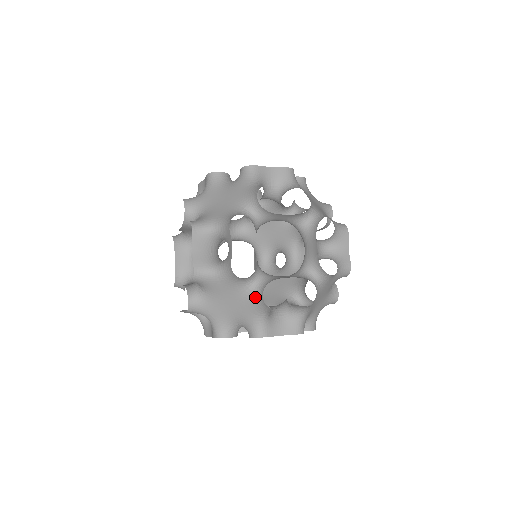
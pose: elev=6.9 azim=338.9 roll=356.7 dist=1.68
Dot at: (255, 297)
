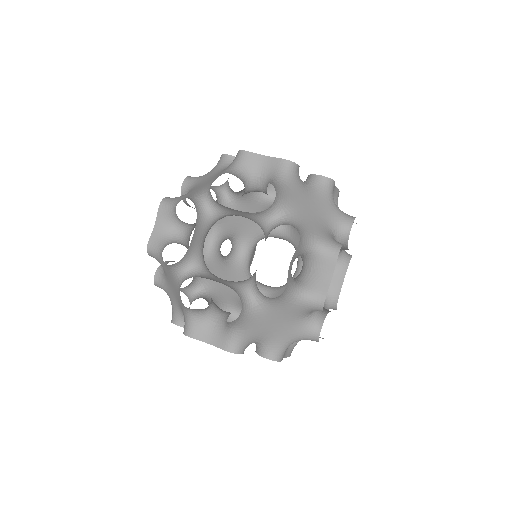
Dot at: (308, 327)
